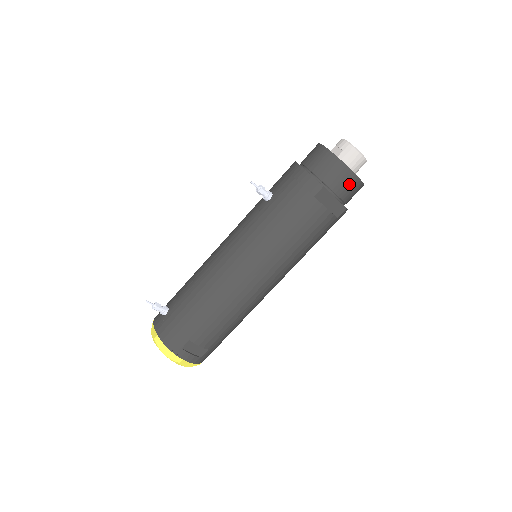
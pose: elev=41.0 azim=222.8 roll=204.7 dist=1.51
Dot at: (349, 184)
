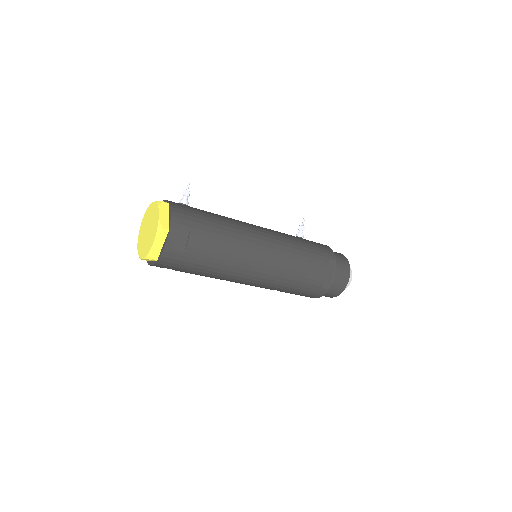
Dot at: (343, 278)
